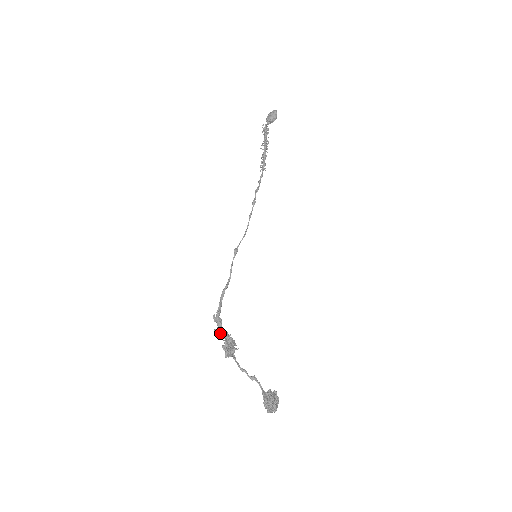
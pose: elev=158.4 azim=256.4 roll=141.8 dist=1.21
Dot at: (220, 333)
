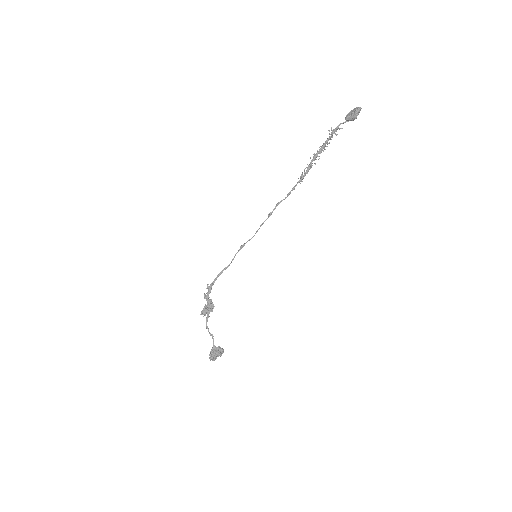
Dot at: (205, 298)
